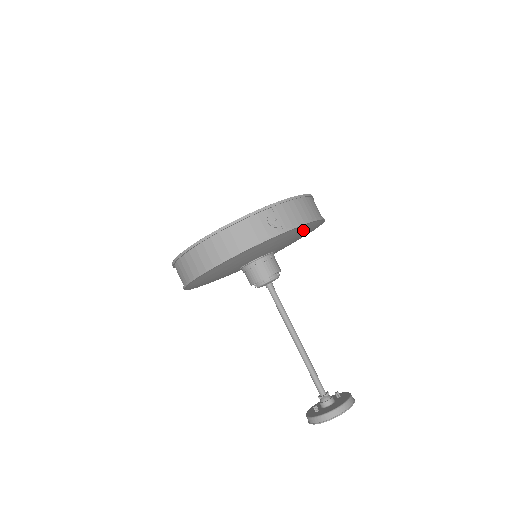
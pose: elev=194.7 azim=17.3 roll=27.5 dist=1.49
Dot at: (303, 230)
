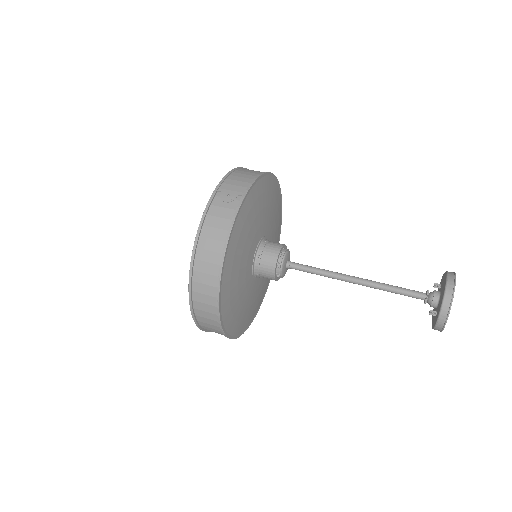
Dot at: (264, 193)
